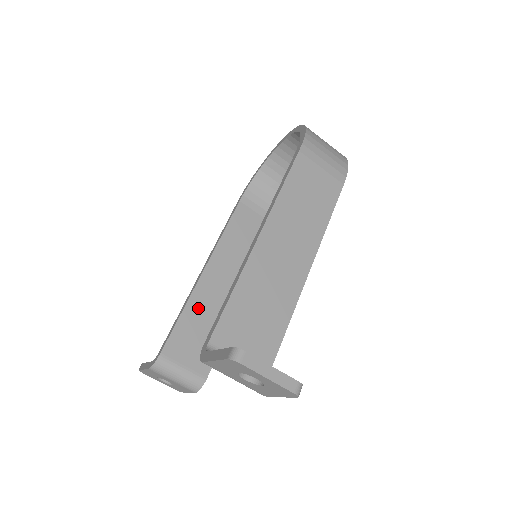
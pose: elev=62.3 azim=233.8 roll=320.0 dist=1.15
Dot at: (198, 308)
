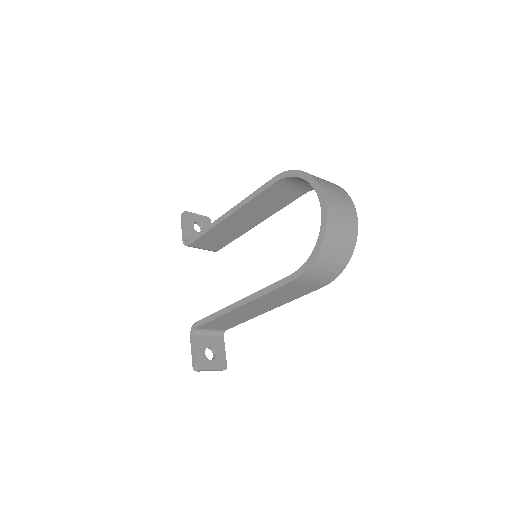
Dot at: (218, 231)
